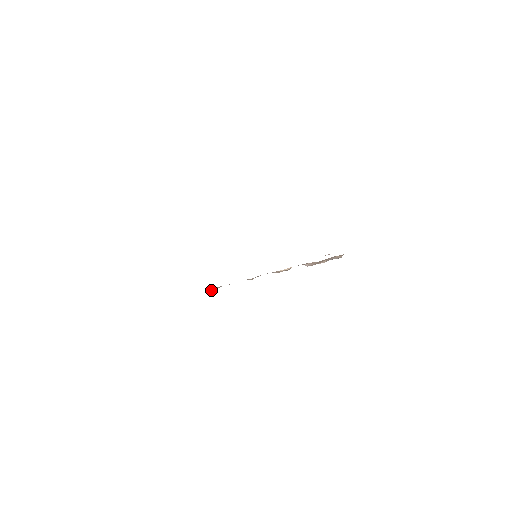
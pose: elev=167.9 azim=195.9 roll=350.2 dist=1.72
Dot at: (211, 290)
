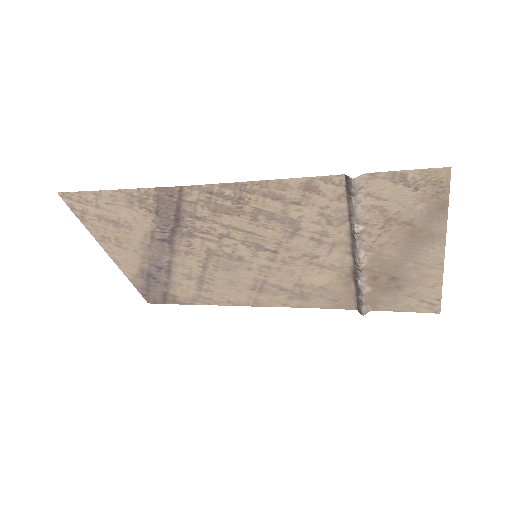
Dot at: (357, 182)
